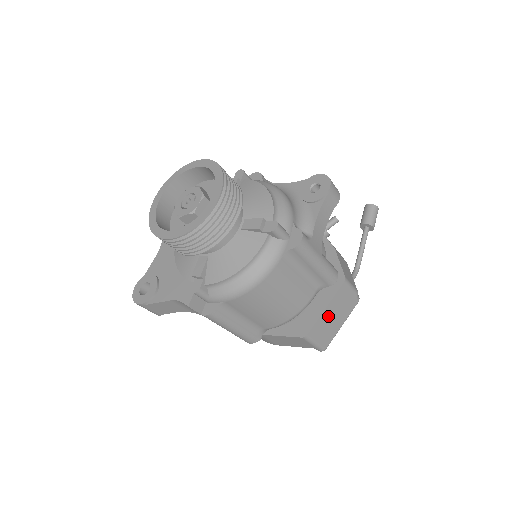
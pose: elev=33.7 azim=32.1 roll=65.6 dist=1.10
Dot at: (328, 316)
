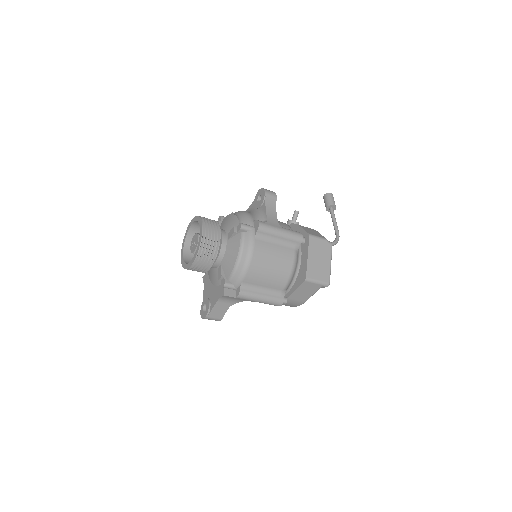
Dot at: (314, 261)
